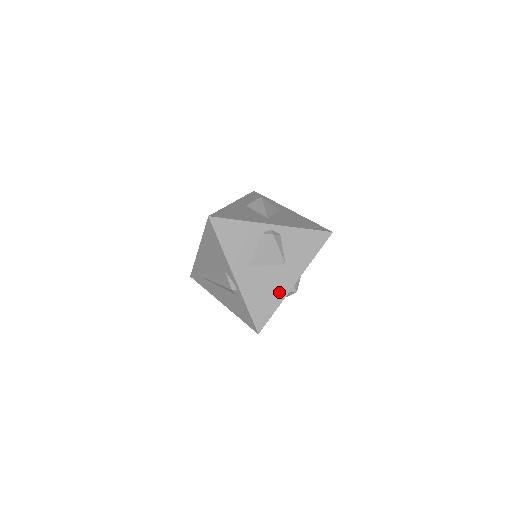
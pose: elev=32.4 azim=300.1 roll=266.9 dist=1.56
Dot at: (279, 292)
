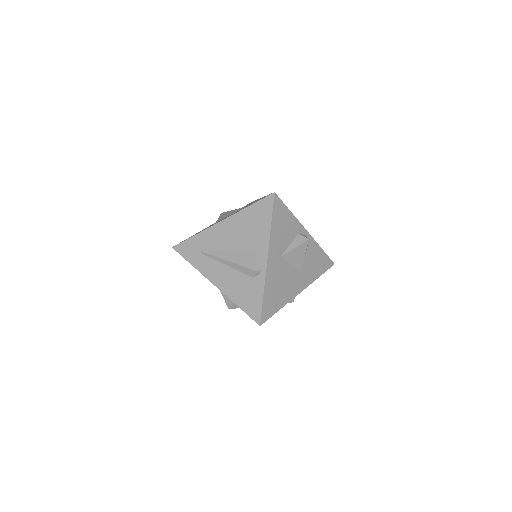
Dot at: (288, 294)
